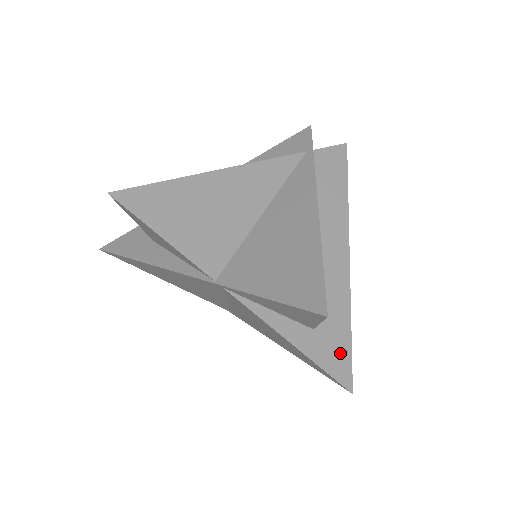
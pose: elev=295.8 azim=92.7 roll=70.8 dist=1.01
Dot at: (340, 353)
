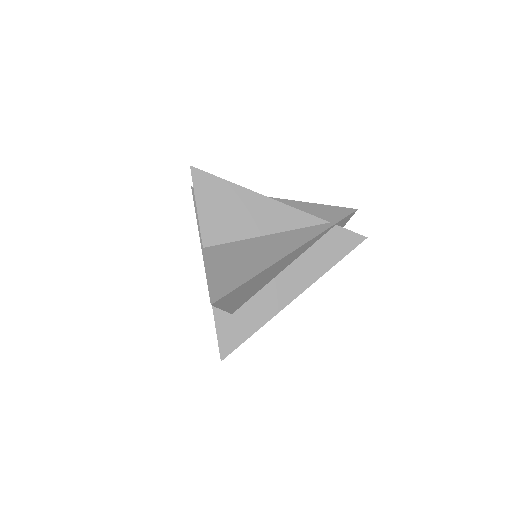
Dot at: (235, 338)
